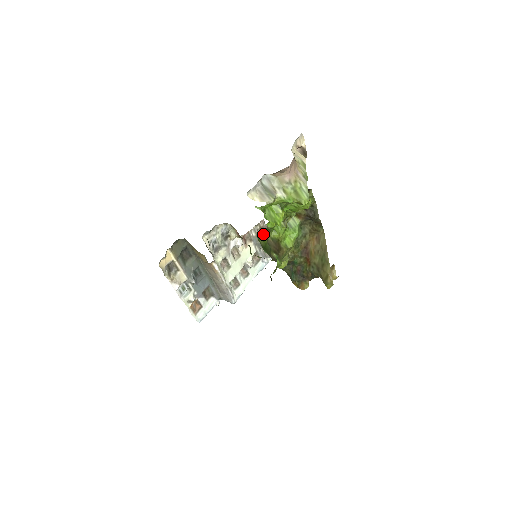
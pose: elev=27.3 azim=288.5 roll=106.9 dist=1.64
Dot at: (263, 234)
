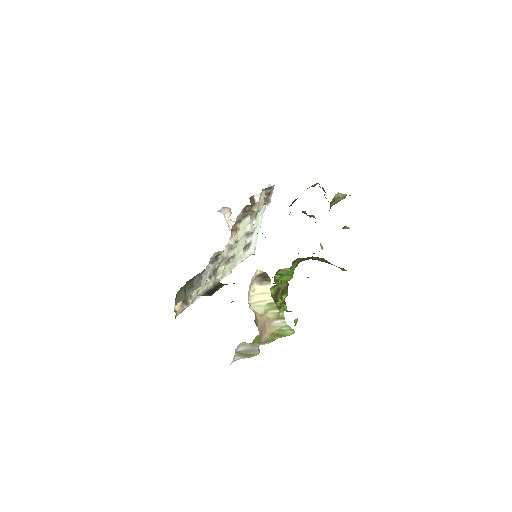
Dot at: occluded
